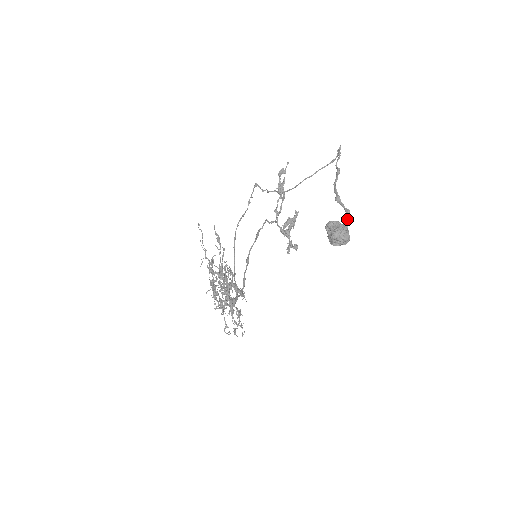
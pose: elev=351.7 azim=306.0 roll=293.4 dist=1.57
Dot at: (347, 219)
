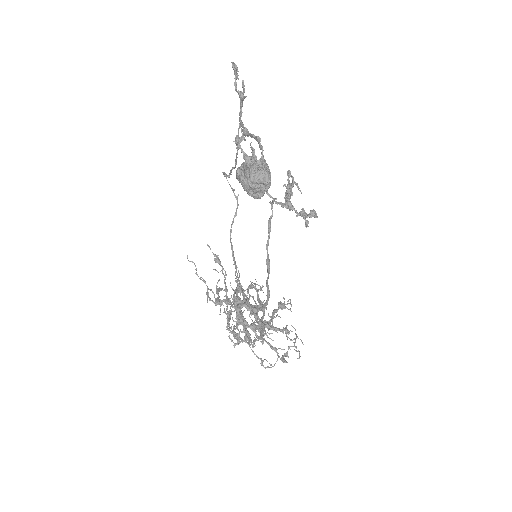
Dot at: occluded
